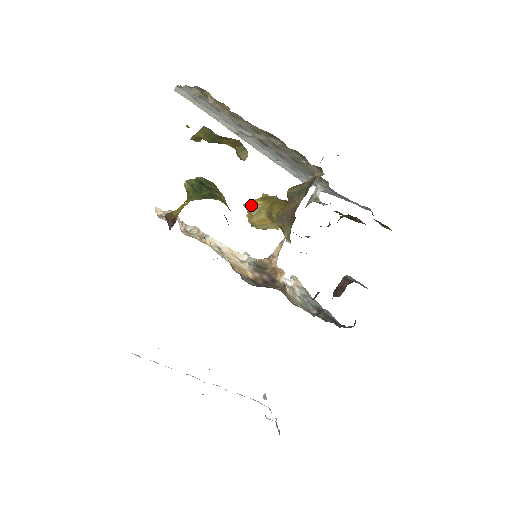
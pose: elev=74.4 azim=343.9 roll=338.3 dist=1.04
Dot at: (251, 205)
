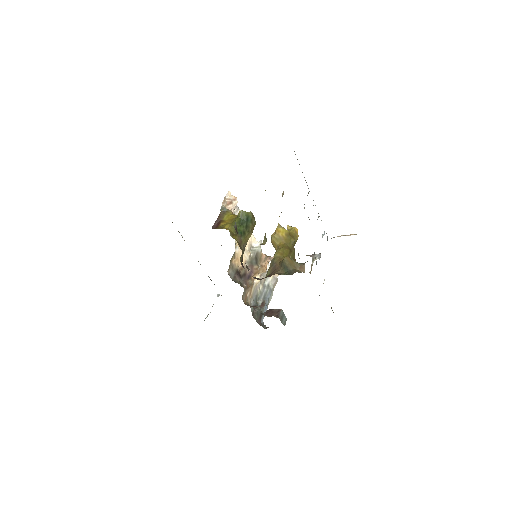
Dot at: (279, 230)
